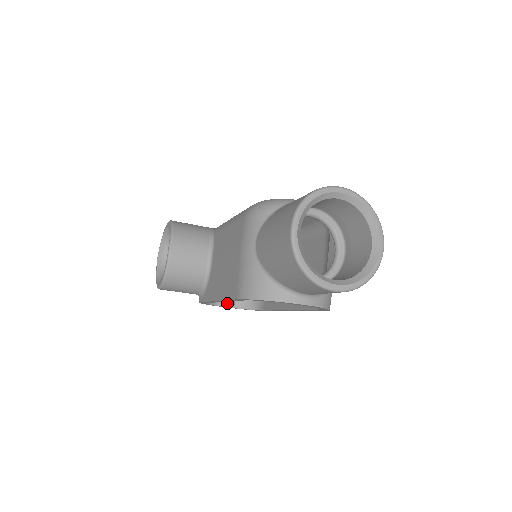
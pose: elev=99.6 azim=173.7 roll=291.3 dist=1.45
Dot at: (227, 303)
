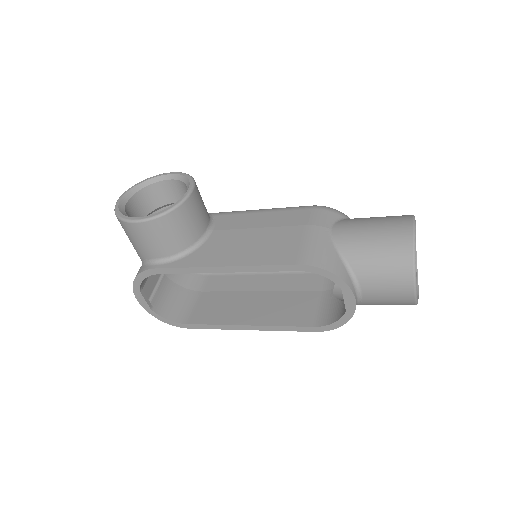
Dot at: occluded
